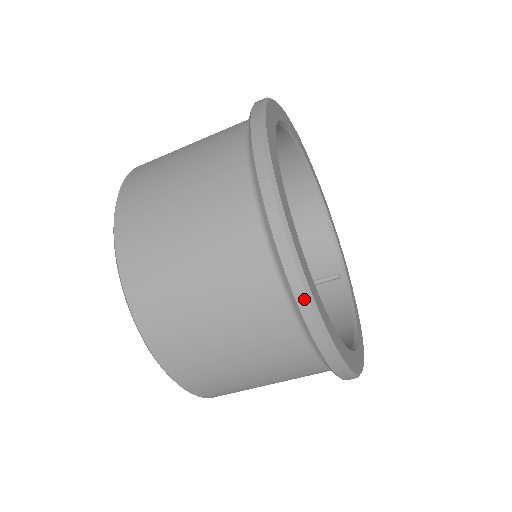
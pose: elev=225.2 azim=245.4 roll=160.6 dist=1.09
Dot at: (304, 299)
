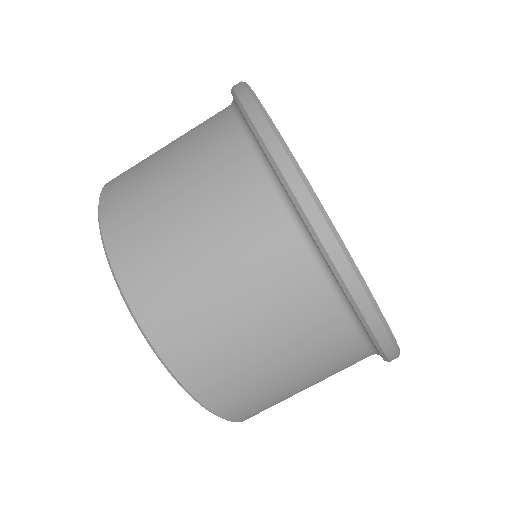
Dot at: (345, 264)
